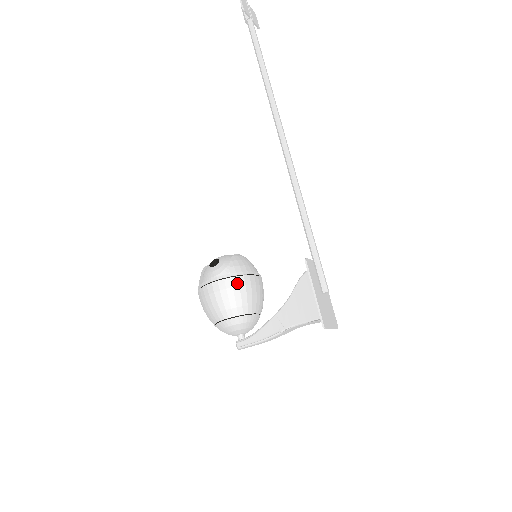
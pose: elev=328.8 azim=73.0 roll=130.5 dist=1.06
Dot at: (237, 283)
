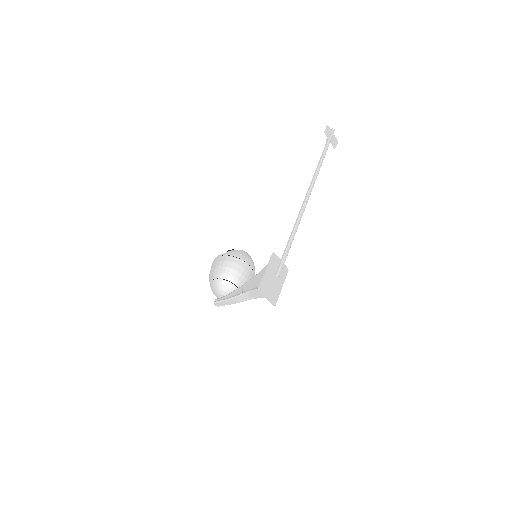
Dot at: (233, 260)
